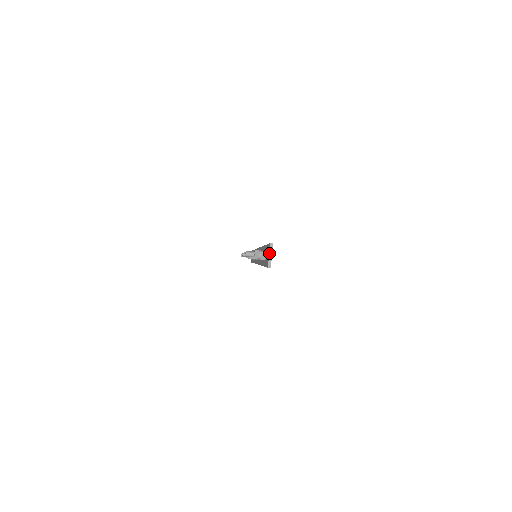
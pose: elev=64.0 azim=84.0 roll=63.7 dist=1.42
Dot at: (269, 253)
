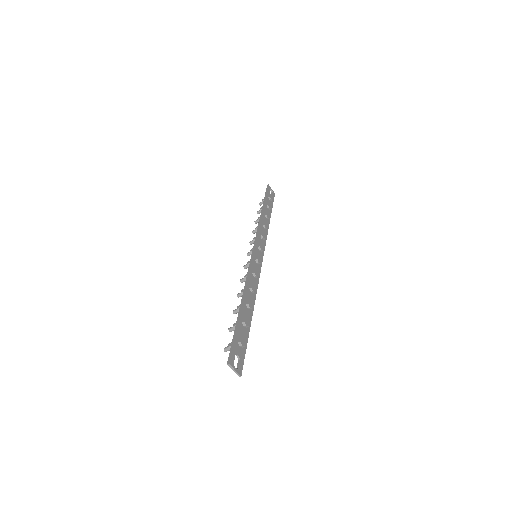
Dot at: occluded
